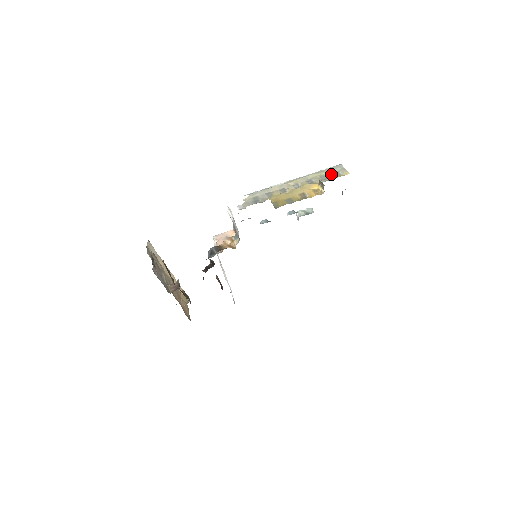
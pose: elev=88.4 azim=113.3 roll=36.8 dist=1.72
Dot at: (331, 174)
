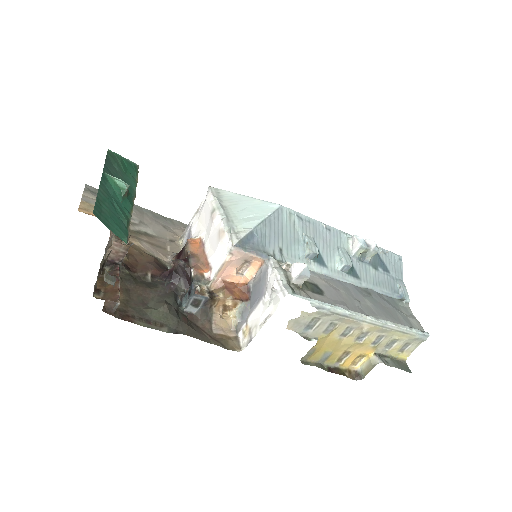
Dot at: (401, 346)
